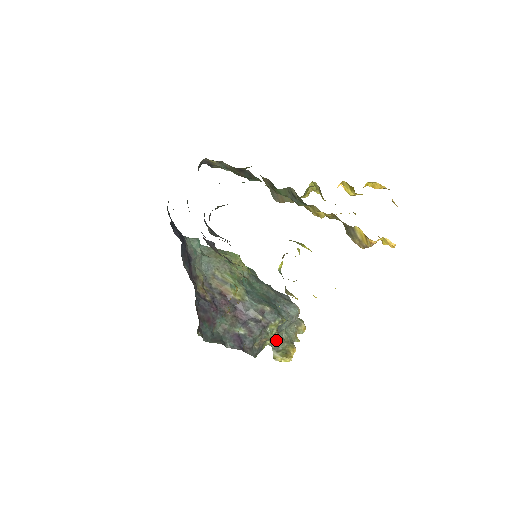
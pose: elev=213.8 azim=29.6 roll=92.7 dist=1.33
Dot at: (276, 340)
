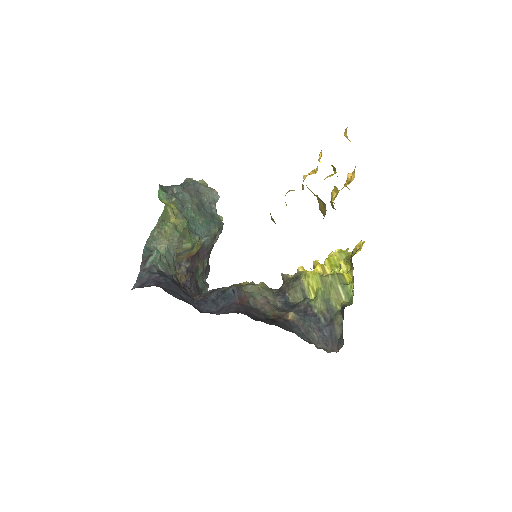
Dot at: occluded
